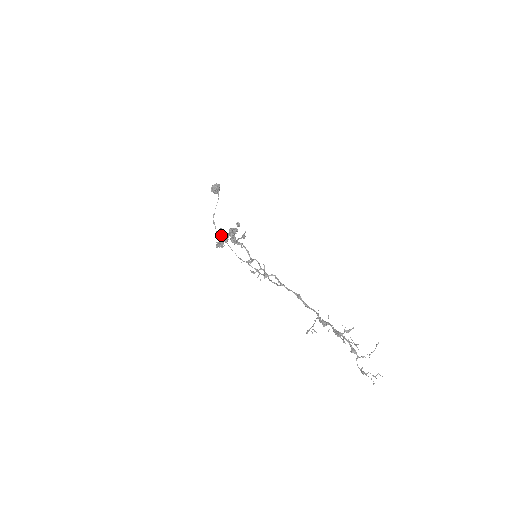
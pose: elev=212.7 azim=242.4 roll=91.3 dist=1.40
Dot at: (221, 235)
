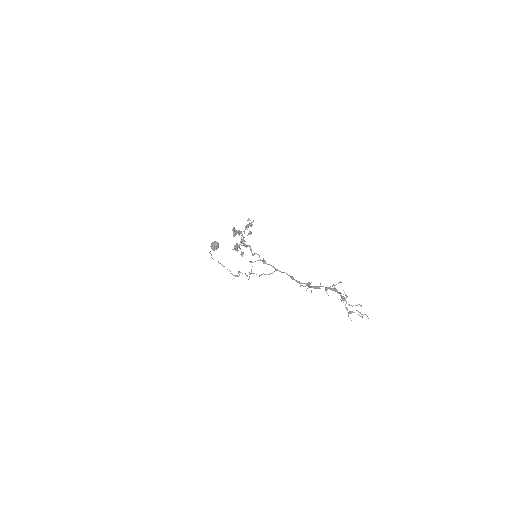
Dot at: (234, 232)
